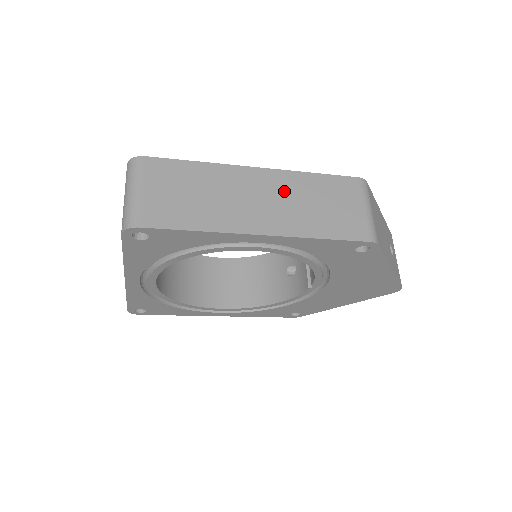
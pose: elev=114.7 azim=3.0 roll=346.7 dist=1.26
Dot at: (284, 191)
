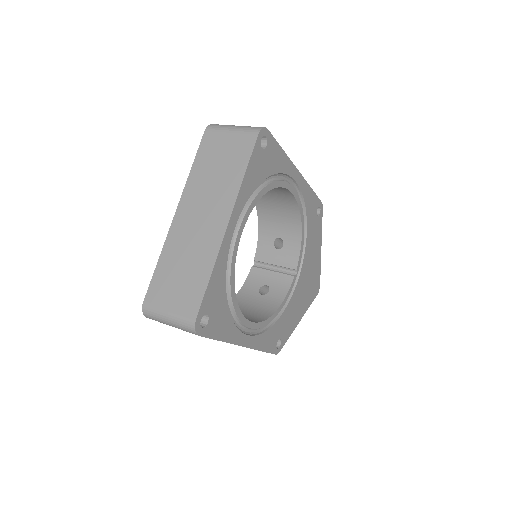
Dot at: occluded
